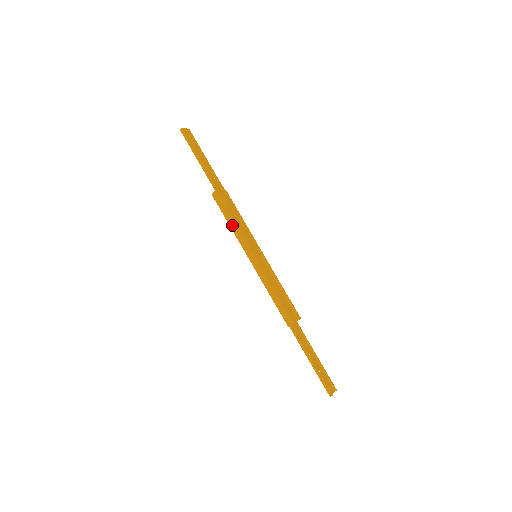
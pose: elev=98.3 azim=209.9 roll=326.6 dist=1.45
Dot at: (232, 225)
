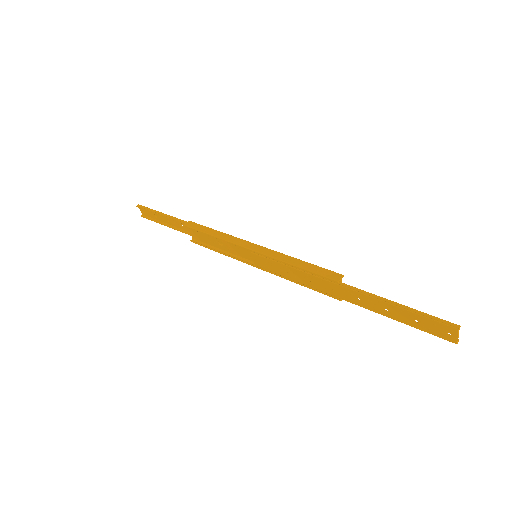
Dot at: (218, 234)
